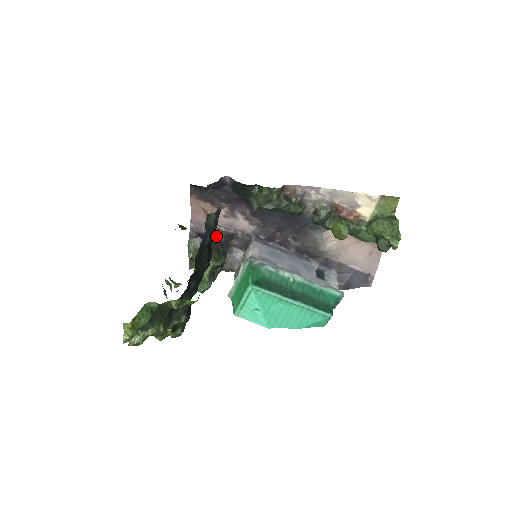
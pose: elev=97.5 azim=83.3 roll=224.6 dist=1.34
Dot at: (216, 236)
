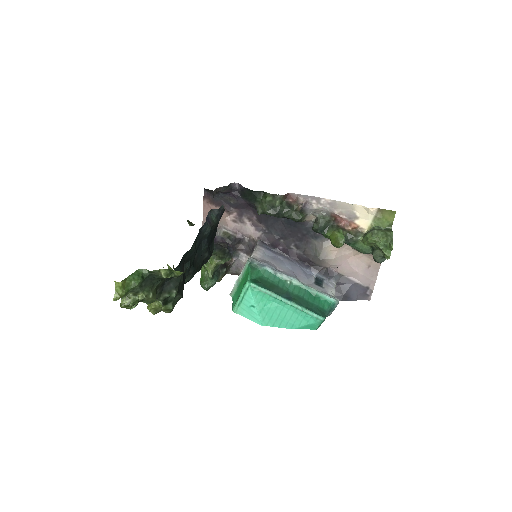
Dot at: (224, 239)
